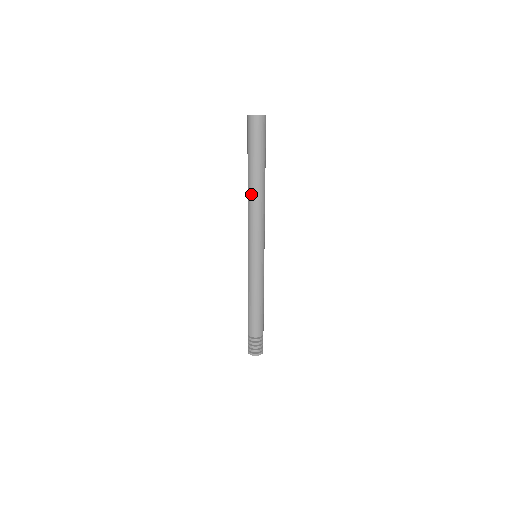
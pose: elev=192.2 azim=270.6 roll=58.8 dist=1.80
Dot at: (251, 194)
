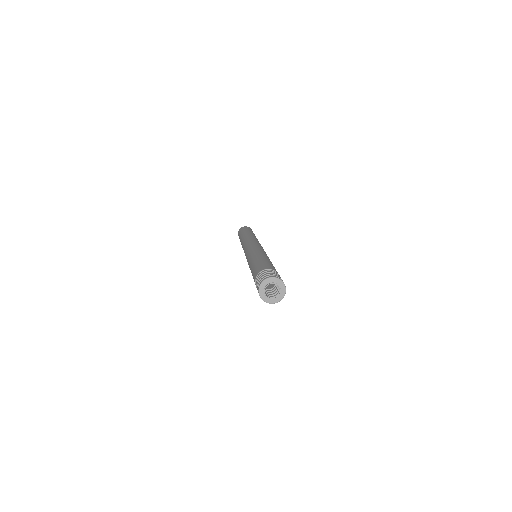
Dot at: (248, 235)
